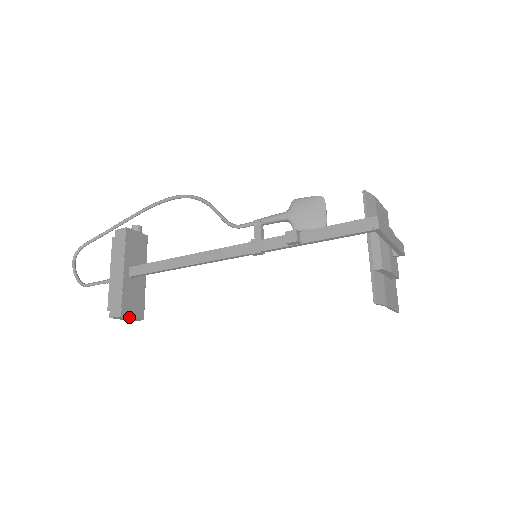
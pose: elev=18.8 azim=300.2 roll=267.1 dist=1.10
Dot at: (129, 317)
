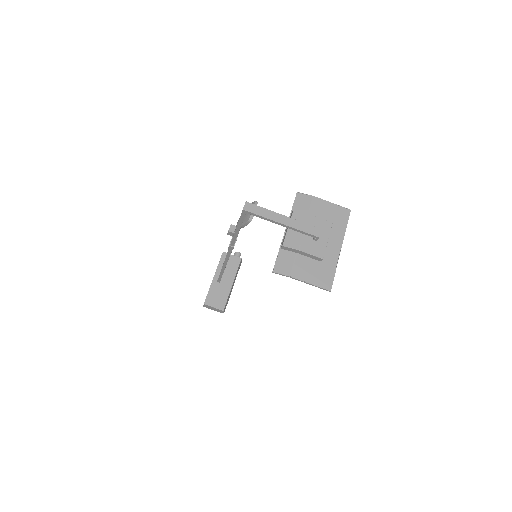
Dot at: (211, 306)
